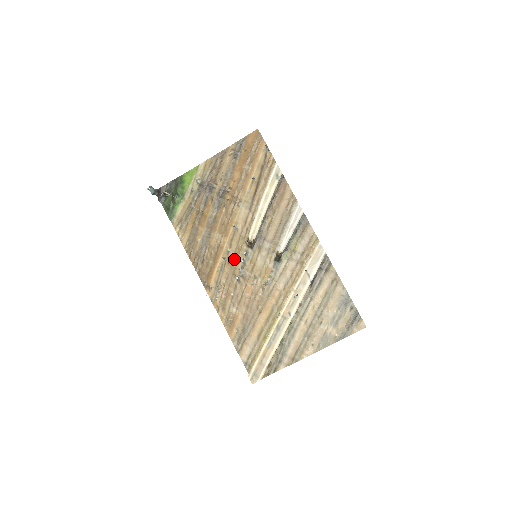
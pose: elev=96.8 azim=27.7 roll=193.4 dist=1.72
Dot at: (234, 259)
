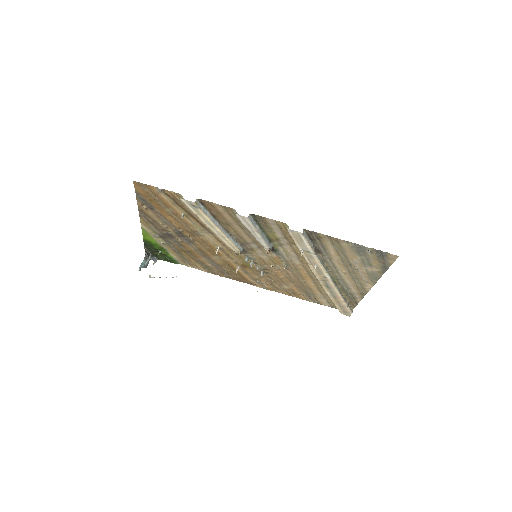
Dot at: (245, 264)
